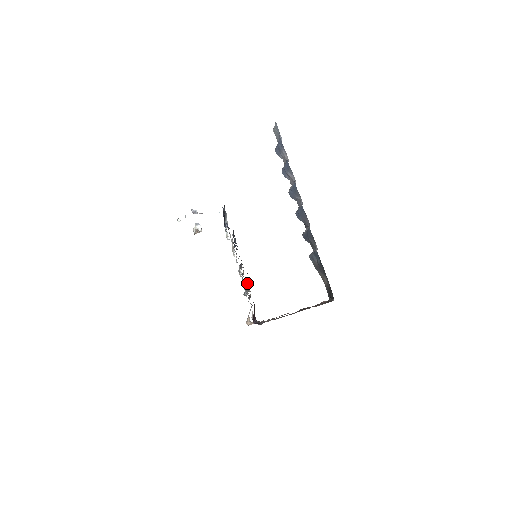
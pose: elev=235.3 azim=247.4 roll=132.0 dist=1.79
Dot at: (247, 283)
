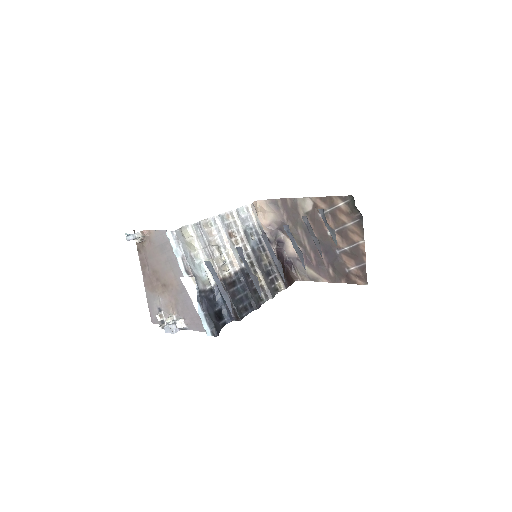
Dot at: (271, 285)
